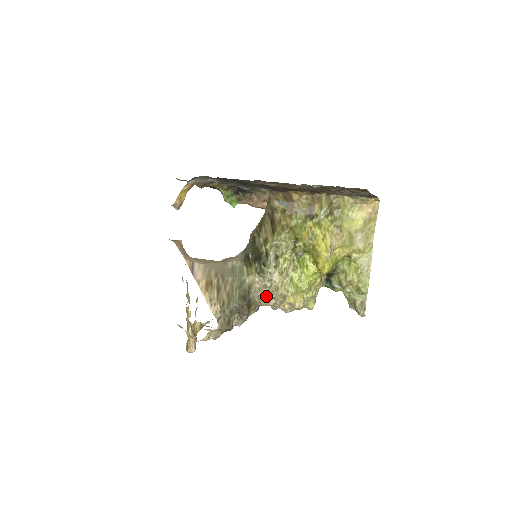
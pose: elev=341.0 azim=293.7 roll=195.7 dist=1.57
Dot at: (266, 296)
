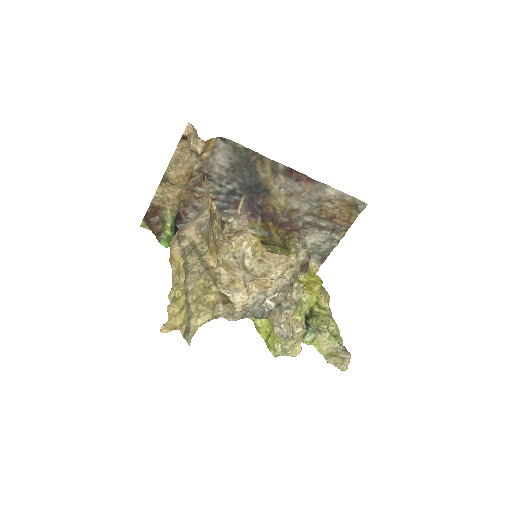
Dot at: occluded
